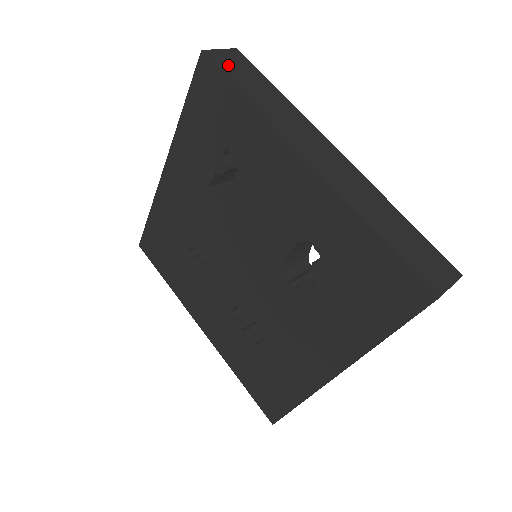
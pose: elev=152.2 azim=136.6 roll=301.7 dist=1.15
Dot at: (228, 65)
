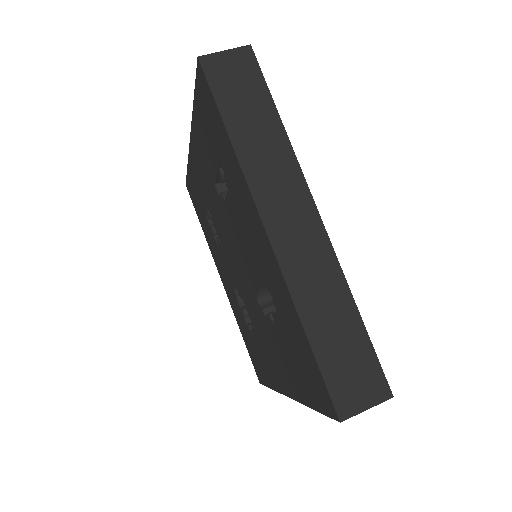
Dot at: (225, 79)
